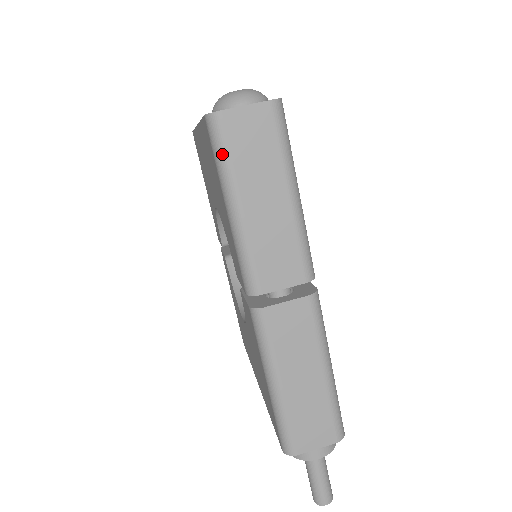
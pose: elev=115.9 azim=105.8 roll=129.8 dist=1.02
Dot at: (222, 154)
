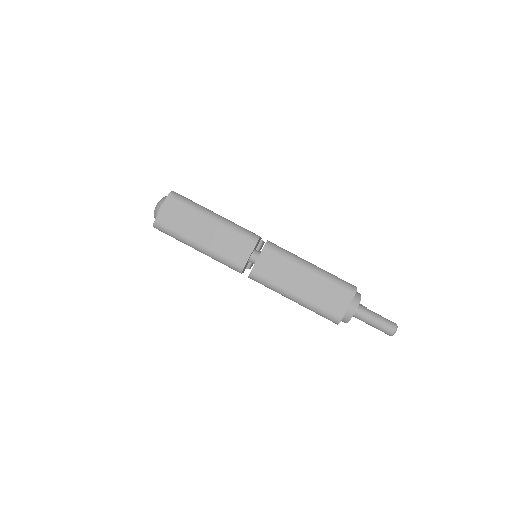
Dot at: (172, 233)
